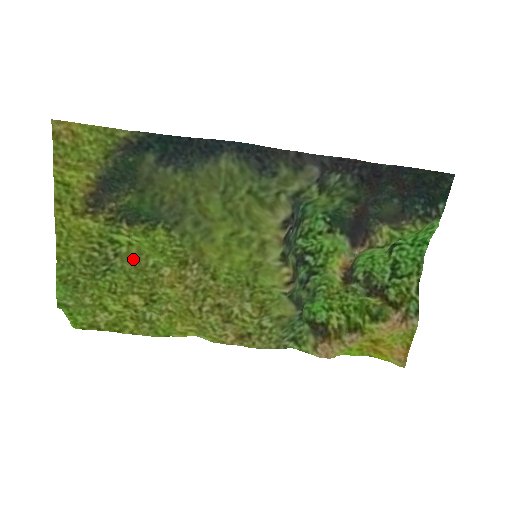
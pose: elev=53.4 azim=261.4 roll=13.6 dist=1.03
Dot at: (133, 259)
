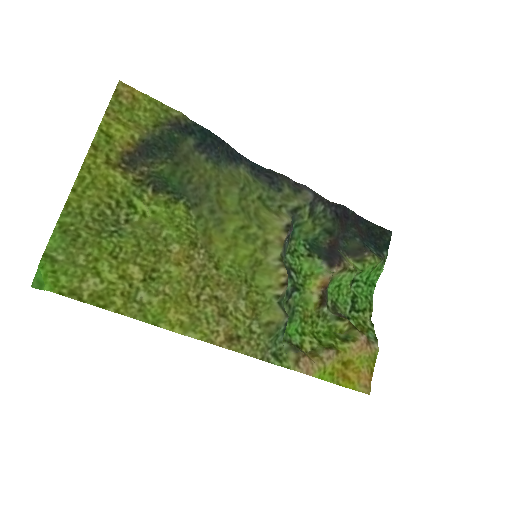
Dot at: (147, 226)
